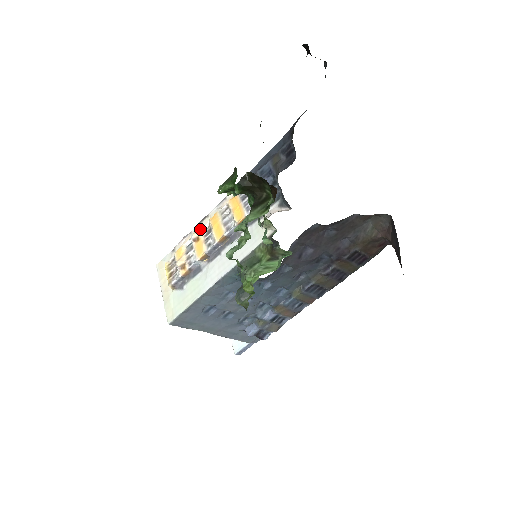
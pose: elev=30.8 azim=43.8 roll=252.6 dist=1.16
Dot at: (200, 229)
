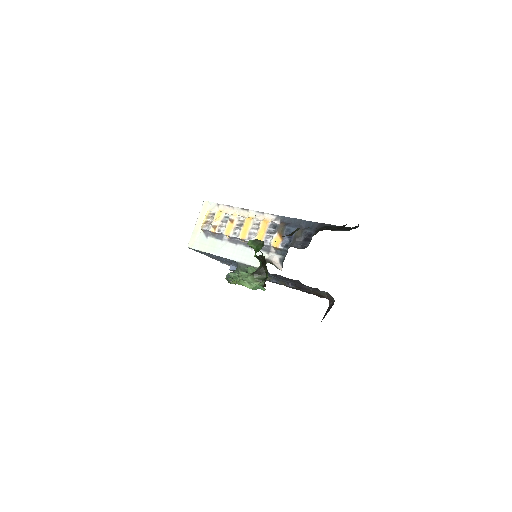
Dot at: (238, 217)
